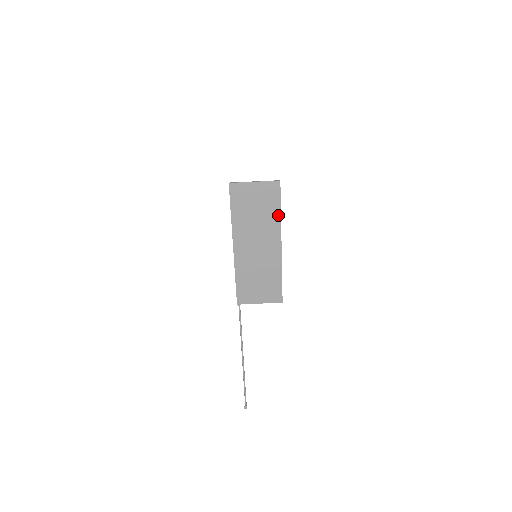
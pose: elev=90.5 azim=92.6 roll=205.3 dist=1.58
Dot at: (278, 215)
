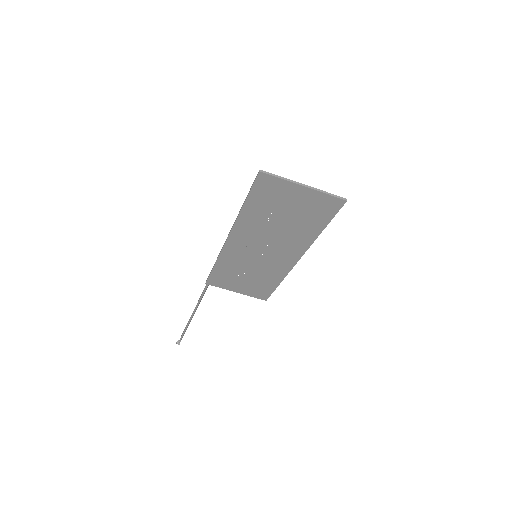
Dot at: (315, 233)
